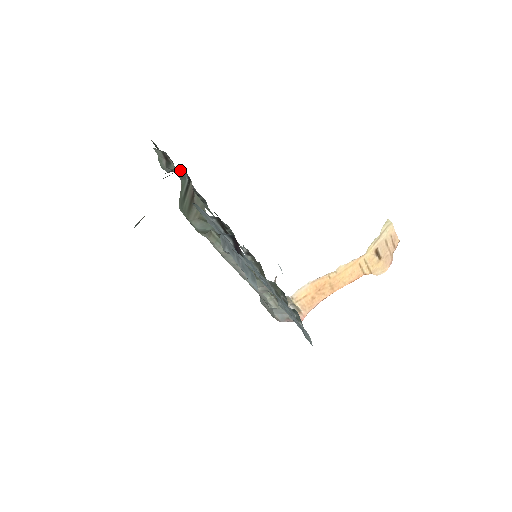
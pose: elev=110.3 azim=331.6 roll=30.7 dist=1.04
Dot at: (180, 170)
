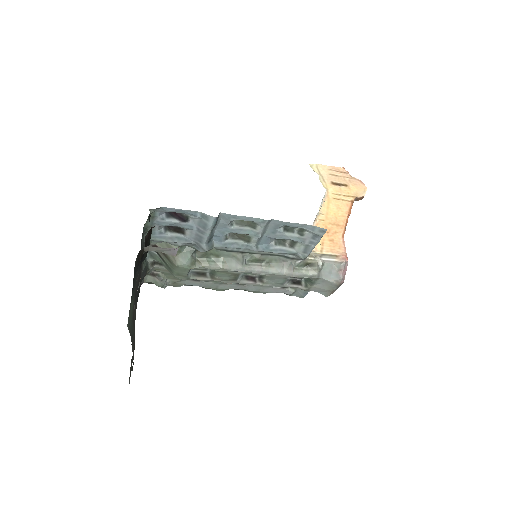
Dot at: (149, 255)
